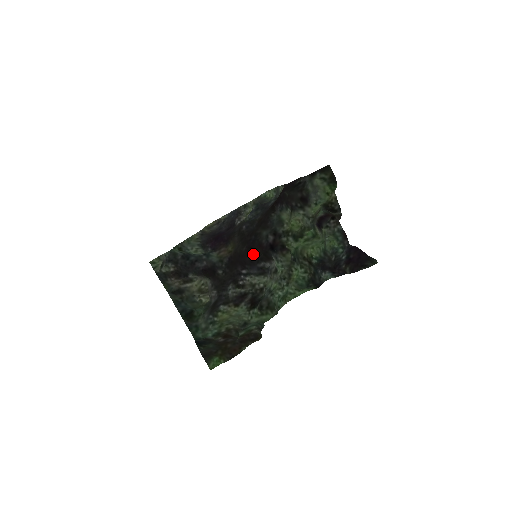
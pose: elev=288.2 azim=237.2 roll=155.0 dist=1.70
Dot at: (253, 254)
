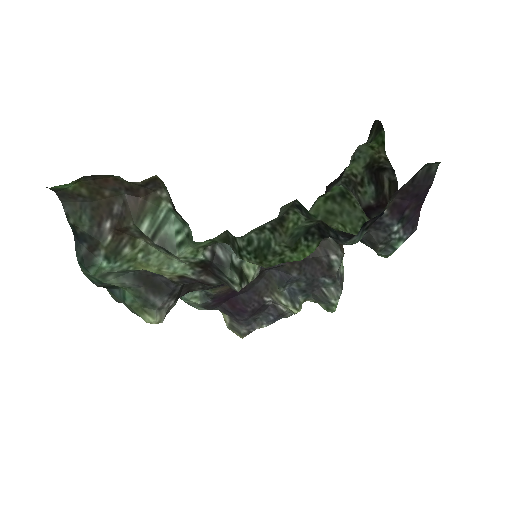
Dot at: occluded
